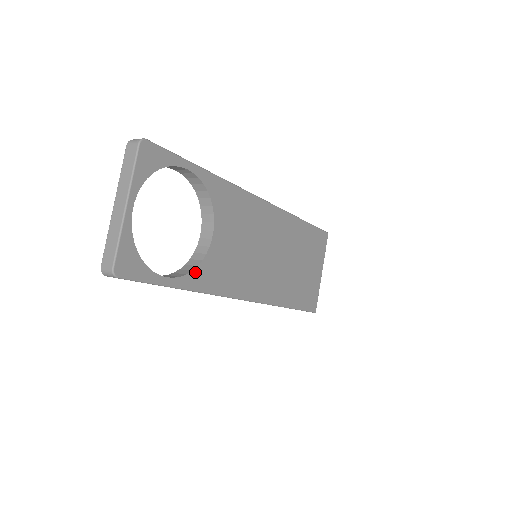
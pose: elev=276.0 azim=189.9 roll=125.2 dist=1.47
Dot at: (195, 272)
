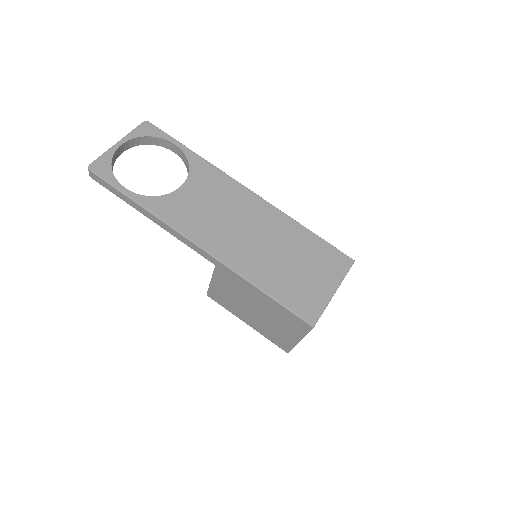
Dot at: (152, 198)
